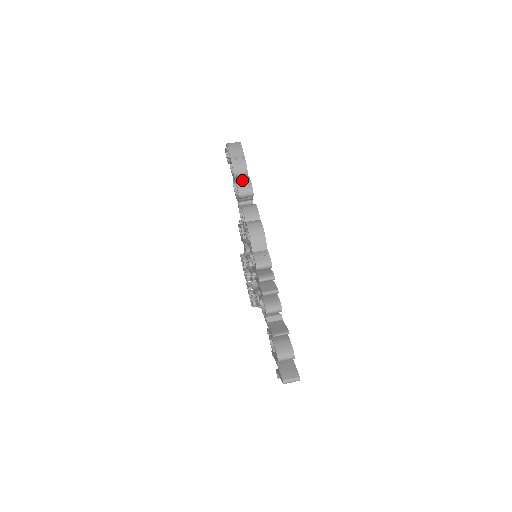
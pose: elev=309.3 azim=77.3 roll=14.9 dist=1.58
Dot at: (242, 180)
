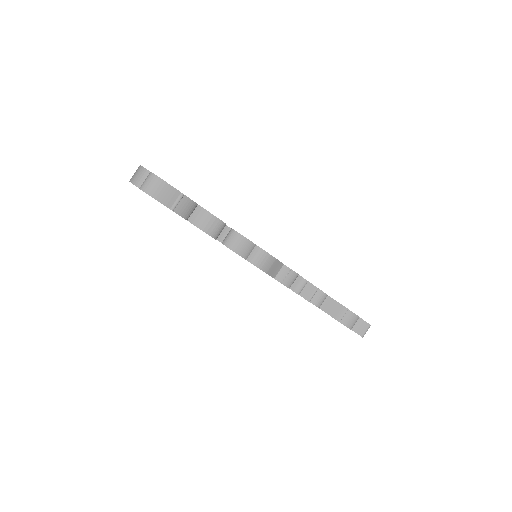
Dot at: (204, 222)
